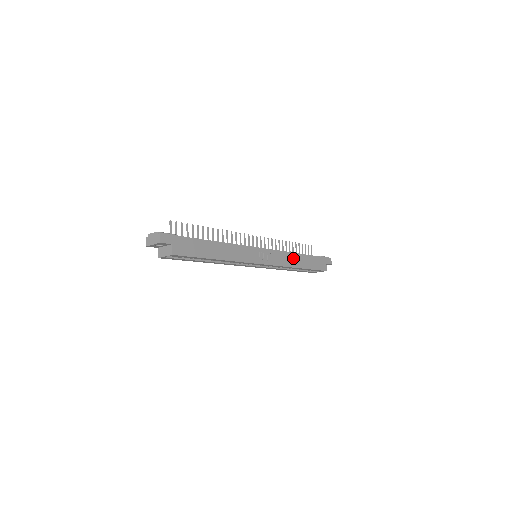
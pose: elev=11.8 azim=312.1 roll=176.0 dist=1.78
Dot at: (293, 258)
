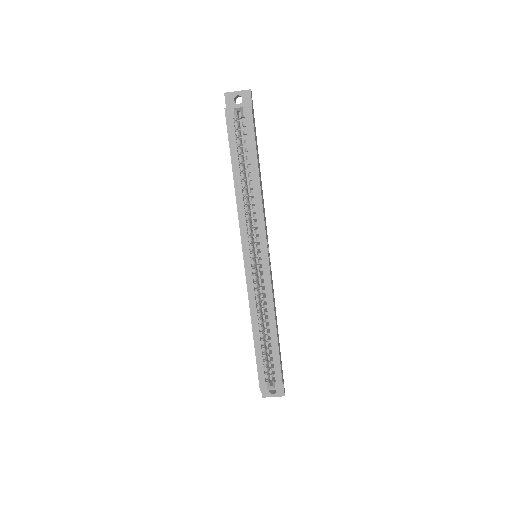
Dot at: (275, 312)
